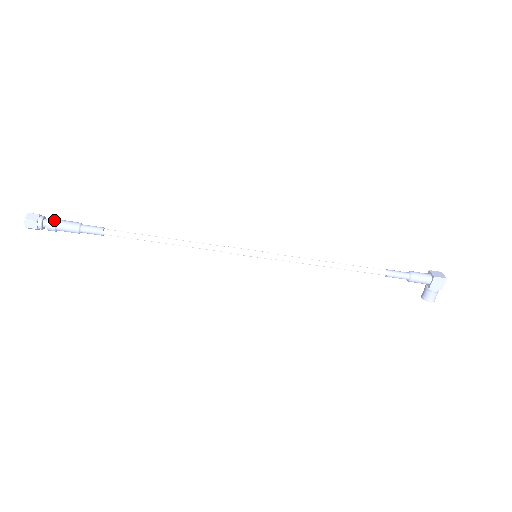
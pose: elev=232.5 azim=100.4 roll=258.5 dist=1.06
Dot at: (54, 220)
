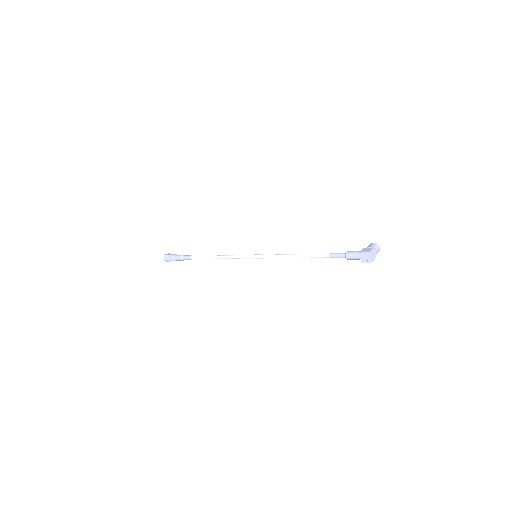
Dot at: occluded
